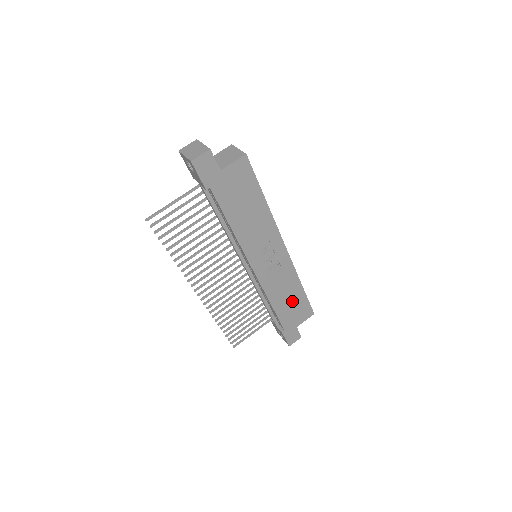
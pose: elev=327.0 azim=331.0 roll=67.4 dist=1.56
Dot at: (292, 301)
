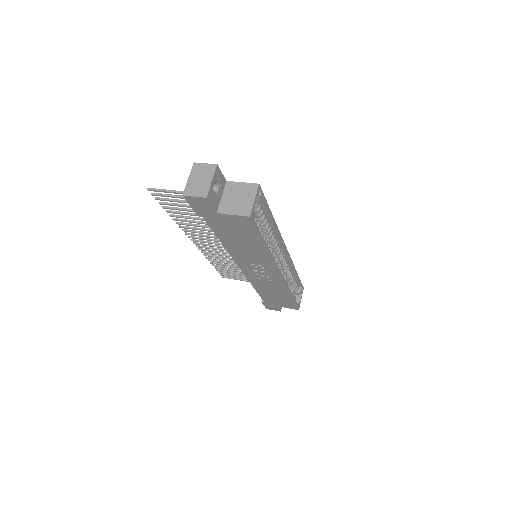
Dot at: (277, 296)
